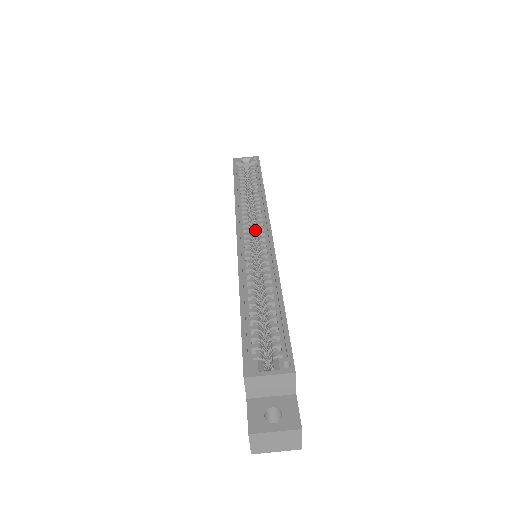
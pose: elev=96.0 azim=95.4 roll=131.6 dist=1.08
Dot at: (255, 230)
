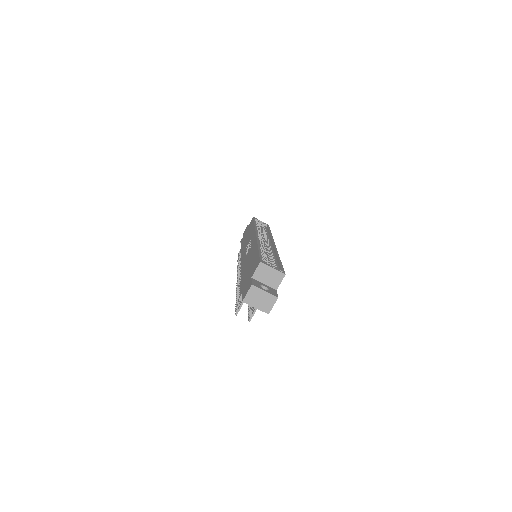
Dot at: (263, 243)
